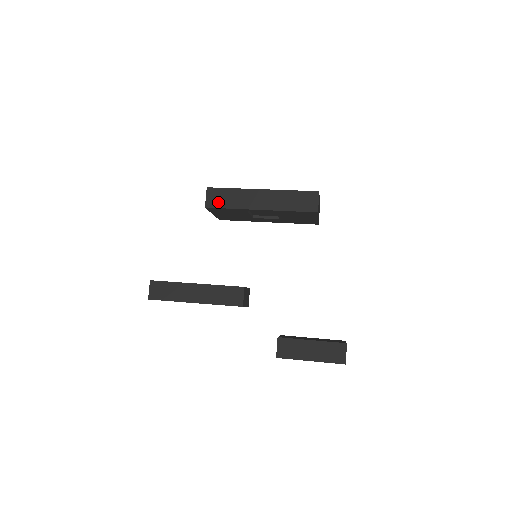
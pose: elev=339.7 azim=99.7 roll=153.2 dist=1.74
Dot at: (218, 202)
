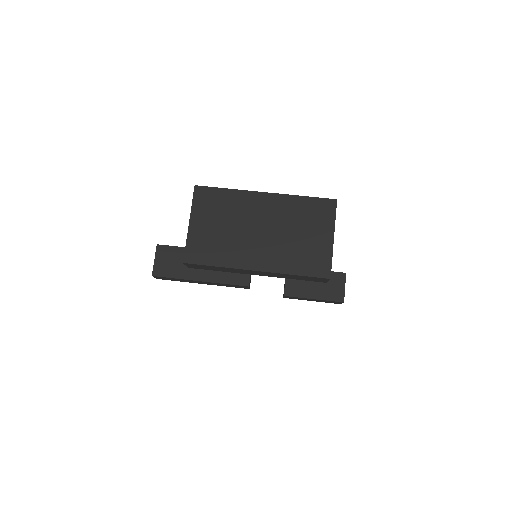
Dot at: (203, 268)
